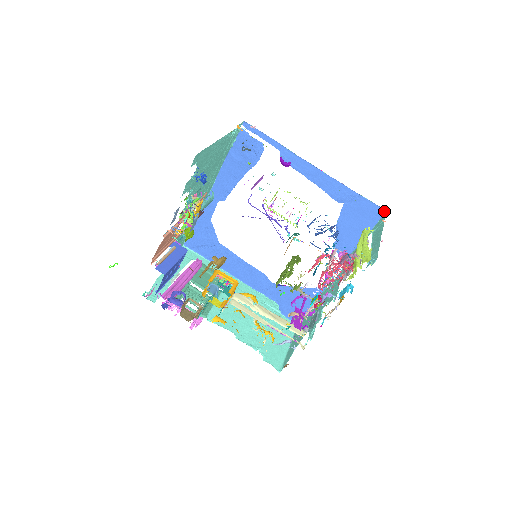
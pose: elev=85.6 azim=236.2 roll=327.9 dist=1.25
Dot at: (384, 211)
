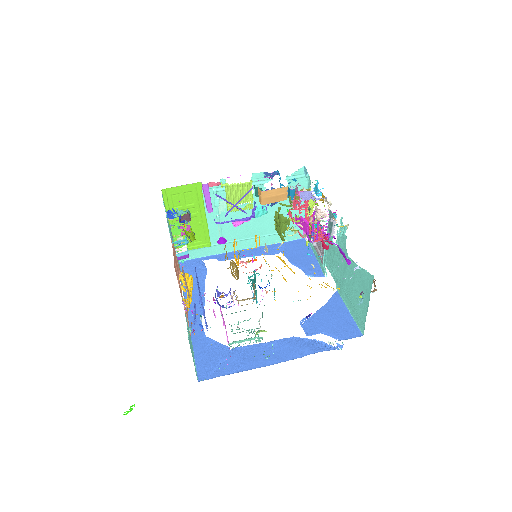
Dot at: occluded
